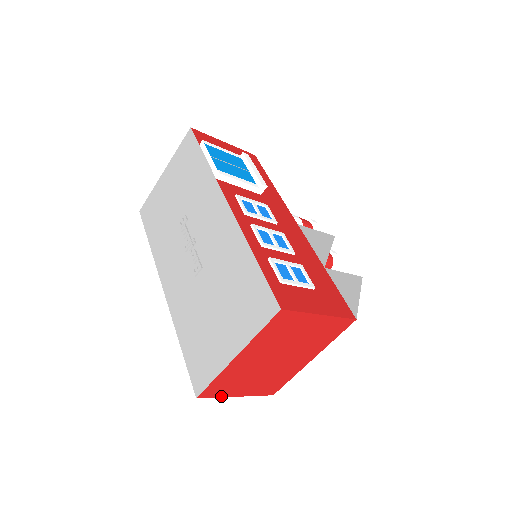
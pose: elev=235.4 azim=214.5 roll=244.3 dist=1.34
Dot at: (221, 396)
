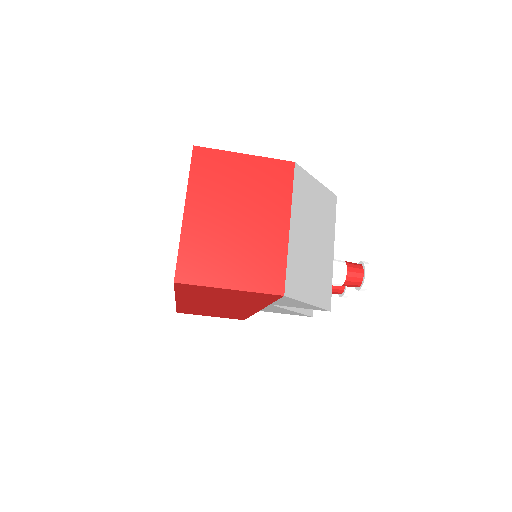
Dot at: (206, 285)
